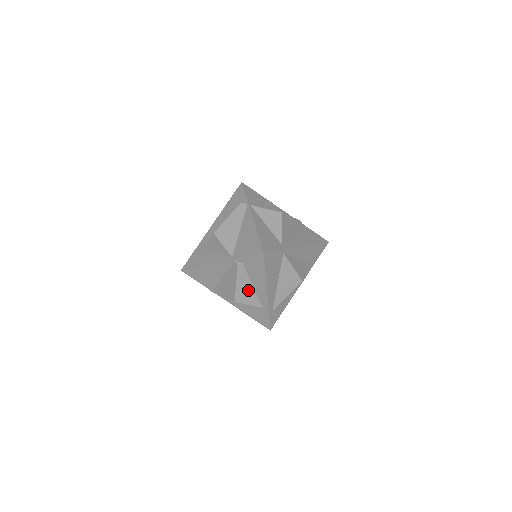
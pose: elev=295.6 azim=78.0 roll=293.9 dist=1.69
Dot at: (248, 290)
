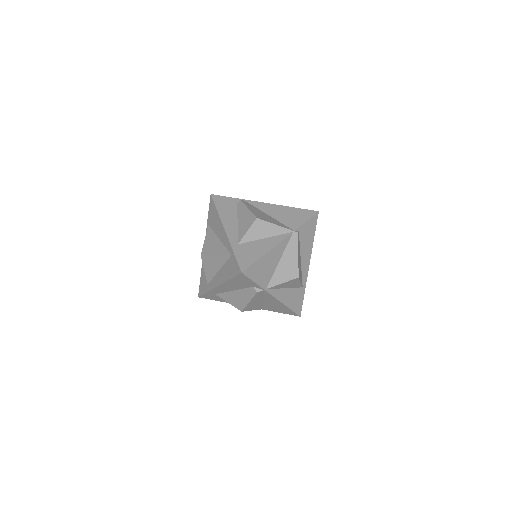
Dot at: occluded
